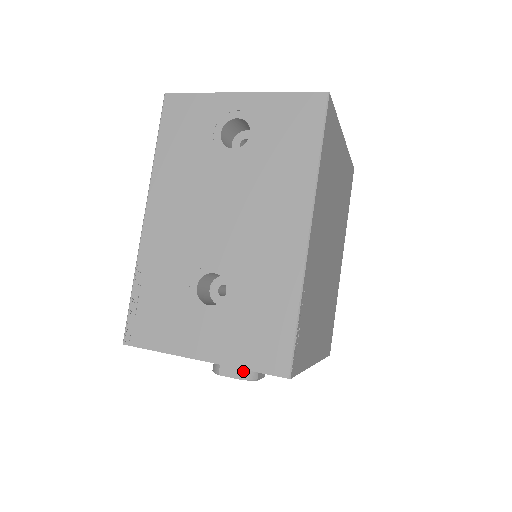
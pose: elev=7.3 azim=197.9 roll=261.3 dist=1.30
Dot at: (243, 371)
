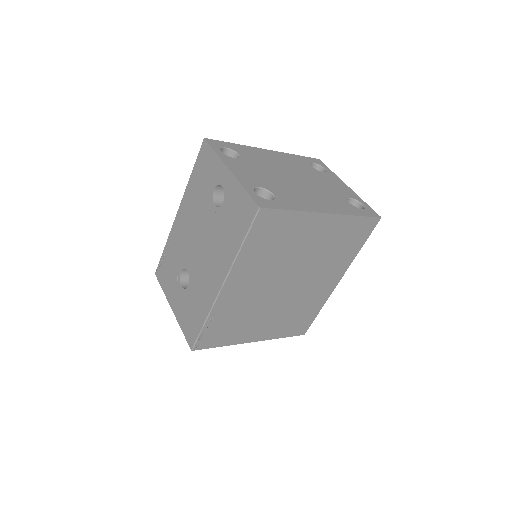
Dot at: occluded
